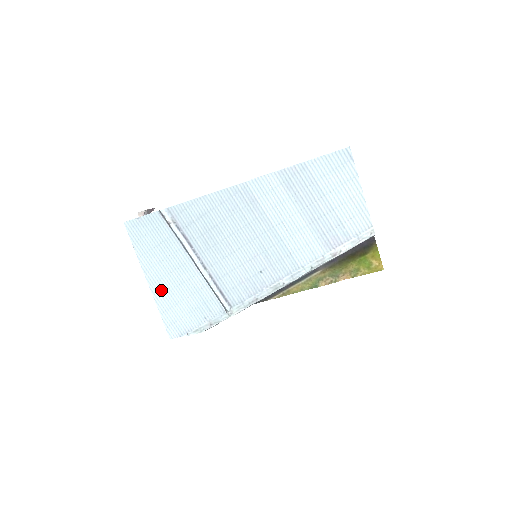
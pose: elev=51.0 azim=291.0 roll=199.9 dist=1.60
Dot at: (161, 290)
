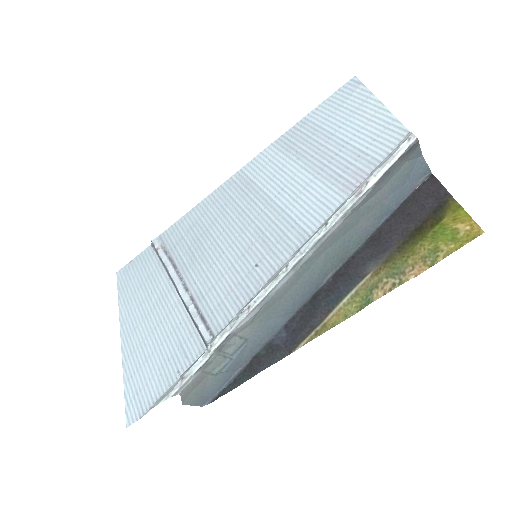
Dot at: (133, 345)
